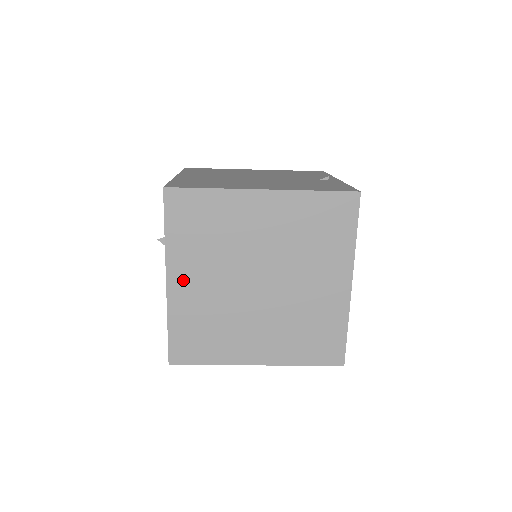
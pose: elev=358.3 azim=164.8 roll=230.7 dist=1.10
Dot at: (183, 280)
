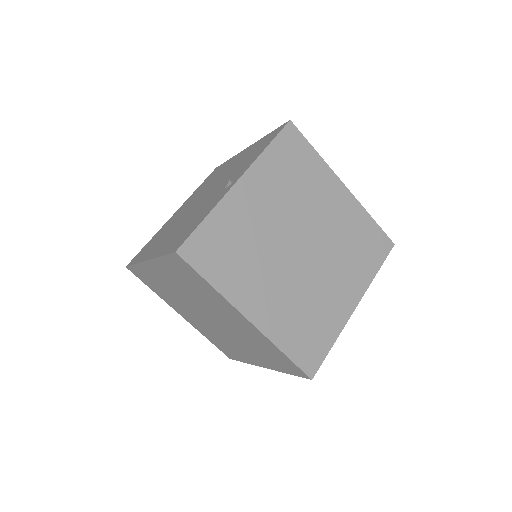
Dot at: (184, 315)
